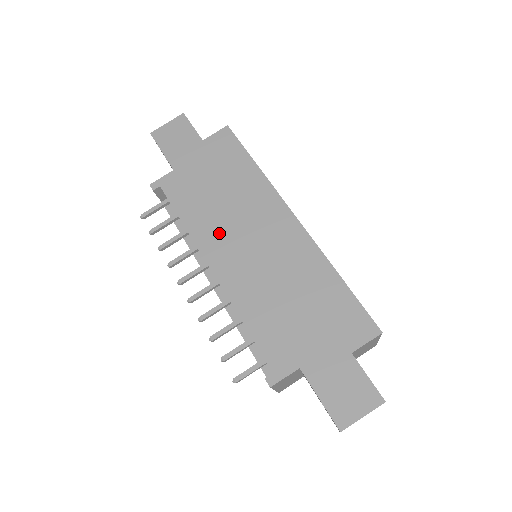
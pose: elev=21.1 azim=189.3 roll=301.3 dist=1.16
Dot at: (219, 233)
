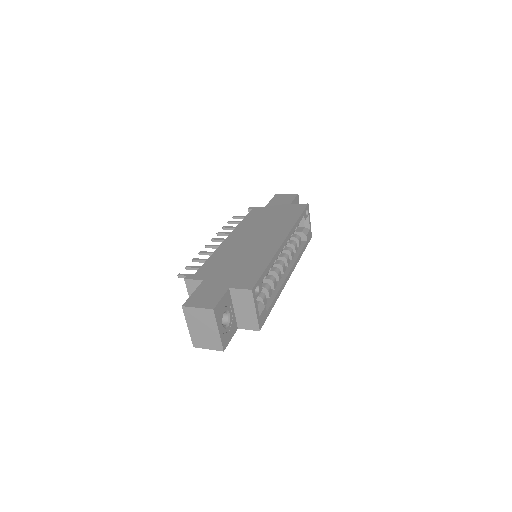
Dot at: (248, 230)
